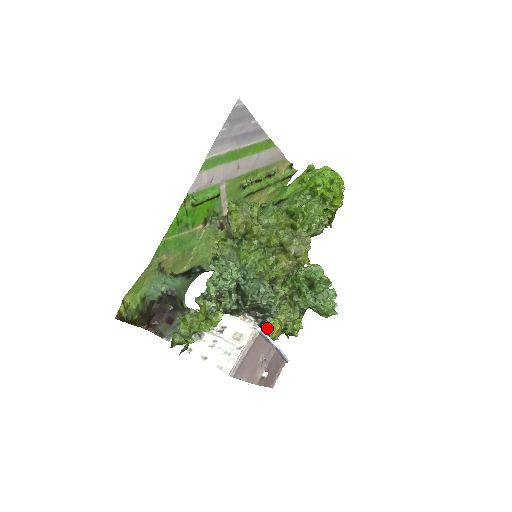
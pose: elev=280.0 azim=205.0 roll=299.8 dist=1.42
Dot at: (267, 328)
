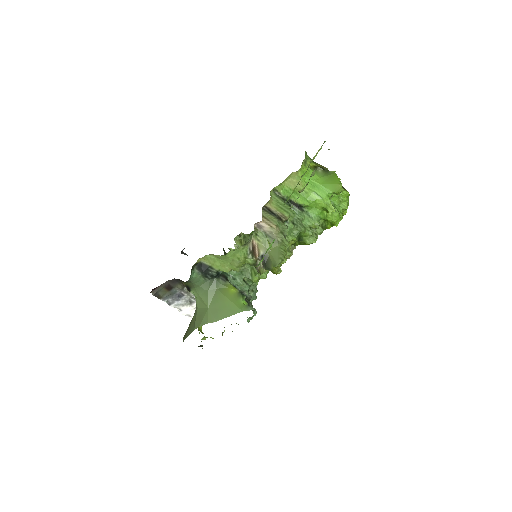
Dot at: occluded
